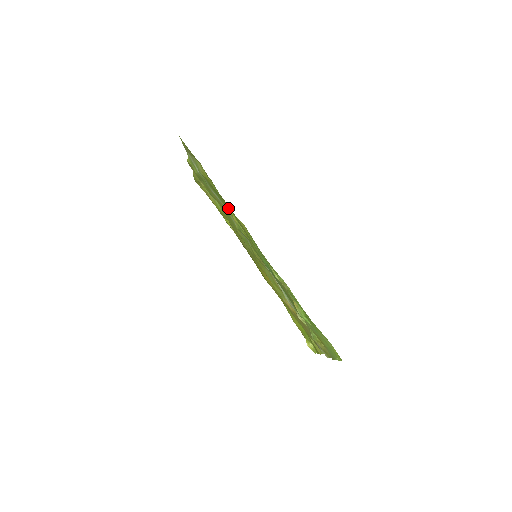
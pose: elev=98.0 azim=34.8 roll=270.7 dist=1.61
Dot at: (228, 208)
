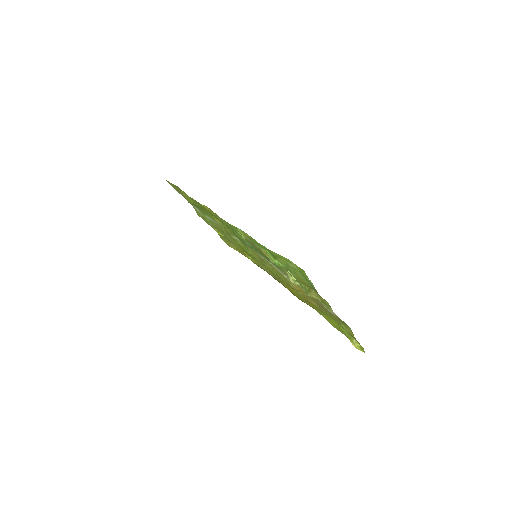
Dot at: (211, 215)
